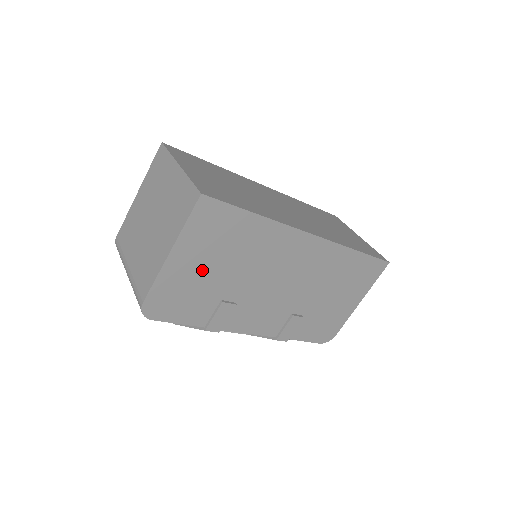
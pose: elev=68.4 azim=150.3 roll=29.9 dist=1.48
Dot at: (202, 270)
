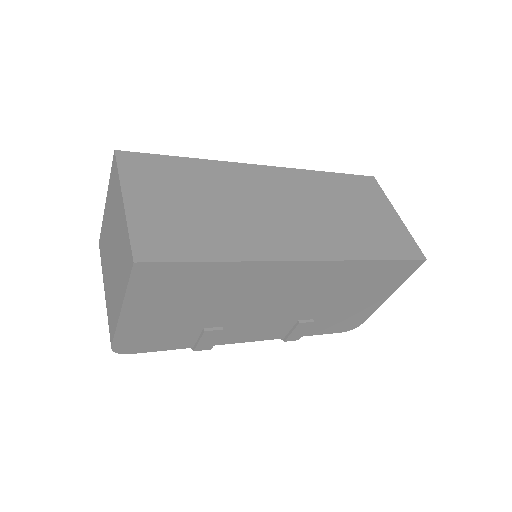
Dot at: (168, 314)
